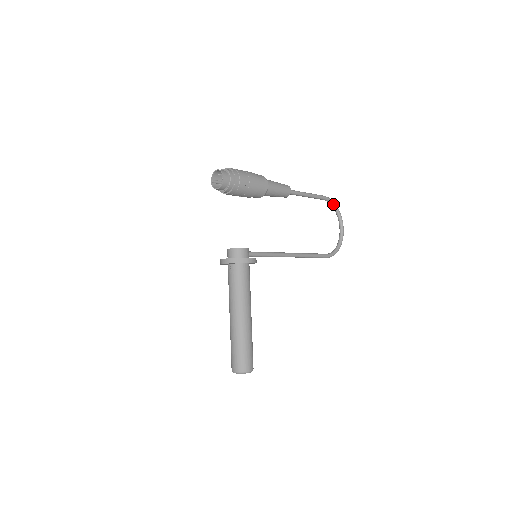
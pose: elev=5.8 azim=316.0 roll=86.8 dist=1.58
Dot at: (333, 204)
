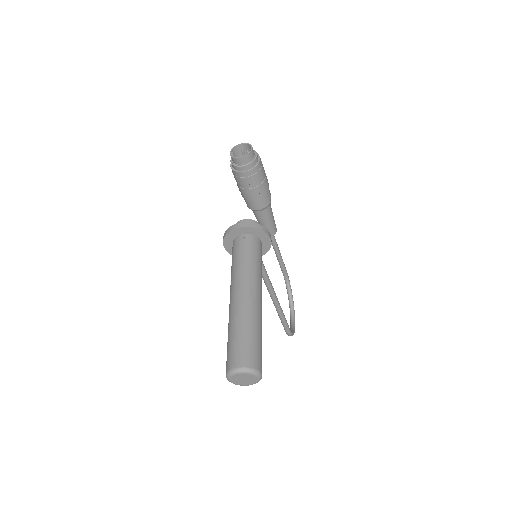
Dot at: (290, 286)
